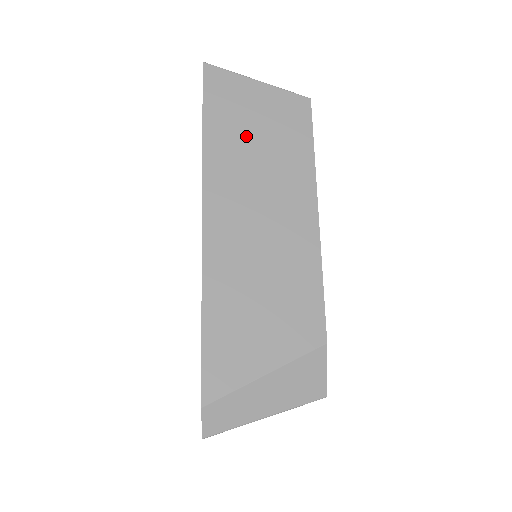
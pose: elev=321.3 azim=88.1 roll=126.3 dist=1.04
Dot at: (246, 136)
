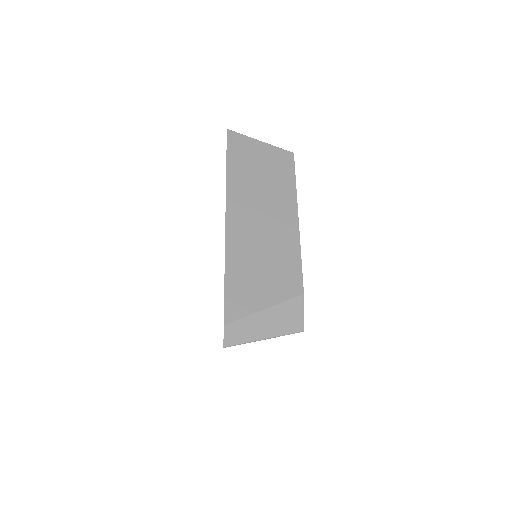
Dot at: (253, 172)
